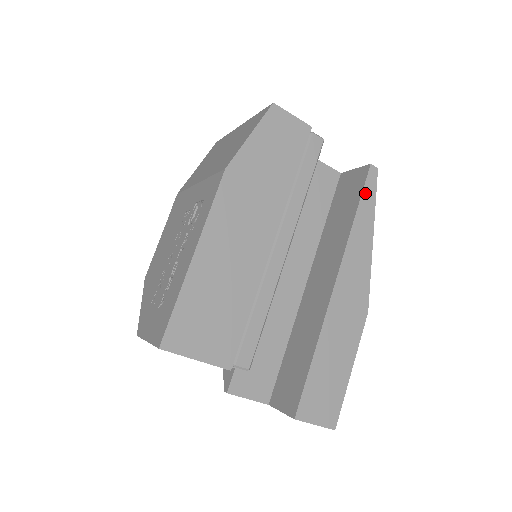
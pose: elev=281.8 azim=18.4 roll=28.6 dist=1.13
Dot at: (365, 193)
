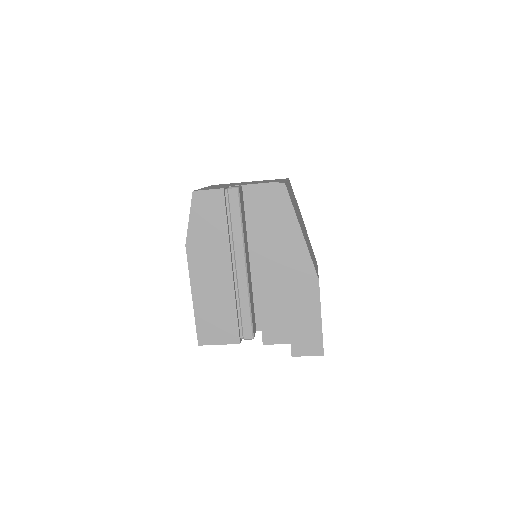
Dot at: (282, 206)
